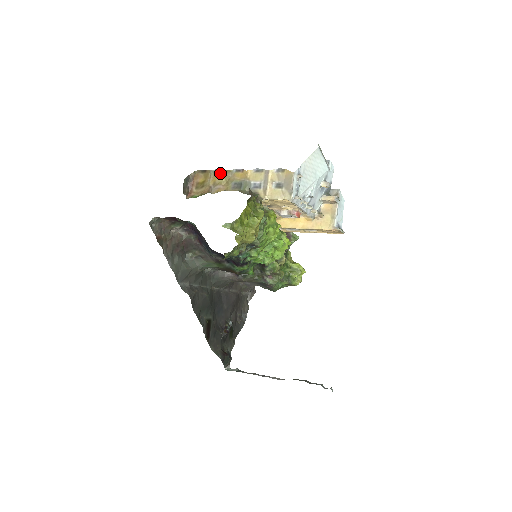
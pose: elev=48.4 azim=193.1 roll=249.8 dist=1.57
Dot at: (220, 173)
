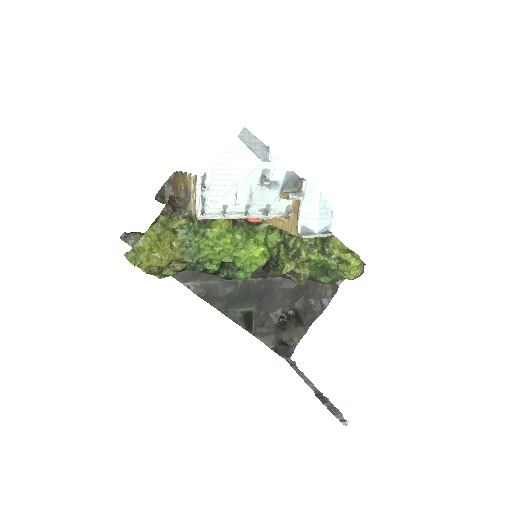
Dot at: (181, 176)
